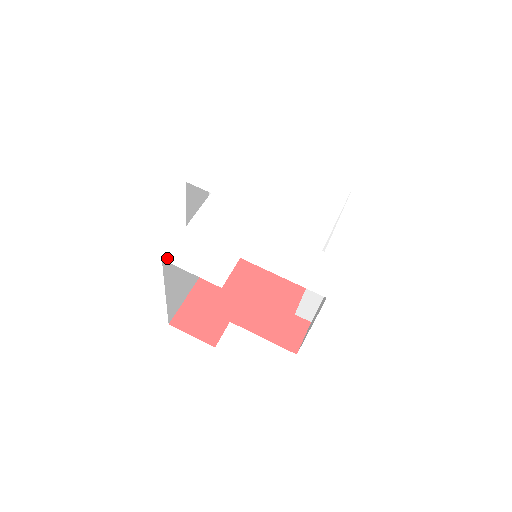
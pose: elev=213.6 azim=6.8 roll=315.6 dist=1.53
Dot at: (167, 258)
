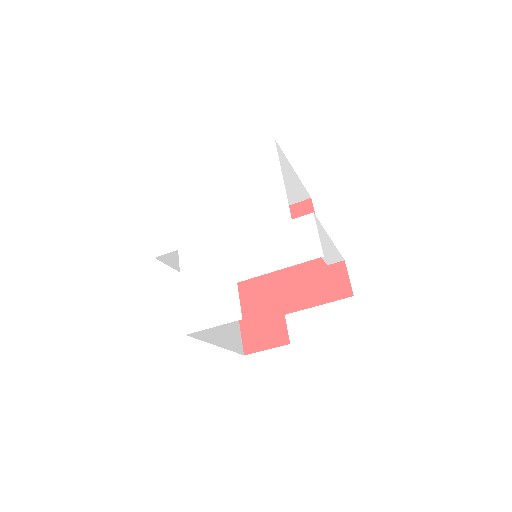
Dot at: (188, 331)
